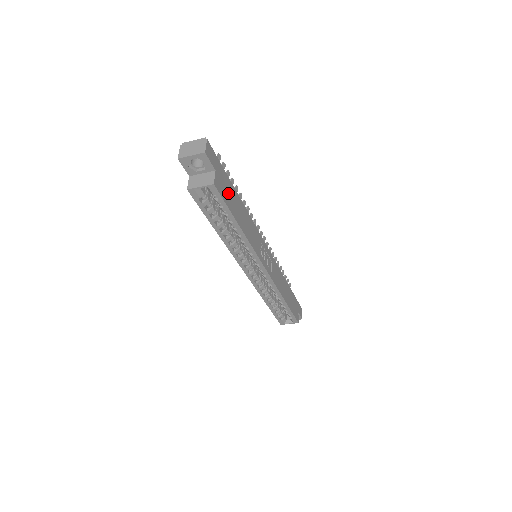
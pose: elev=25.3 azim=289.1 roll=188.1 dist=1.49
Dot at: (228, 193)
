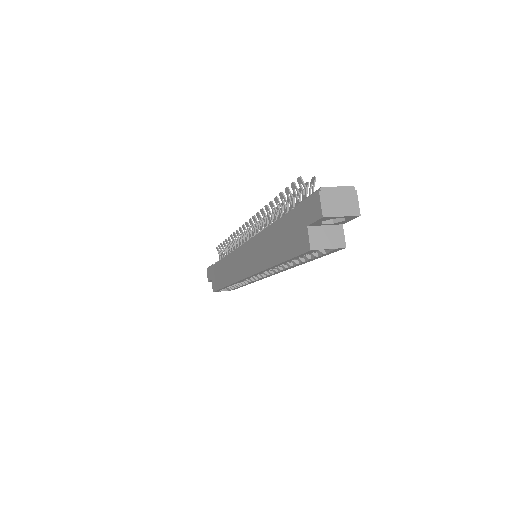
Dot at: occluded
